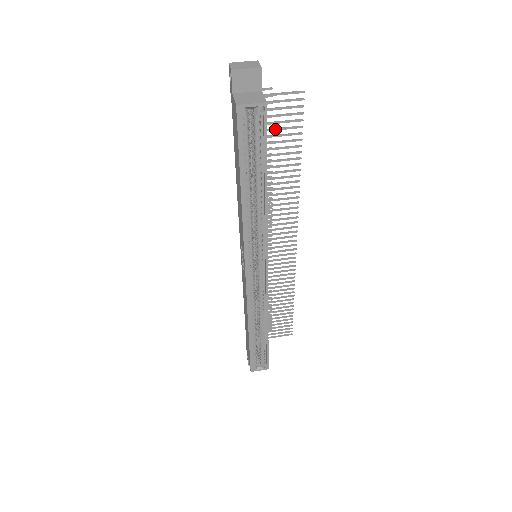
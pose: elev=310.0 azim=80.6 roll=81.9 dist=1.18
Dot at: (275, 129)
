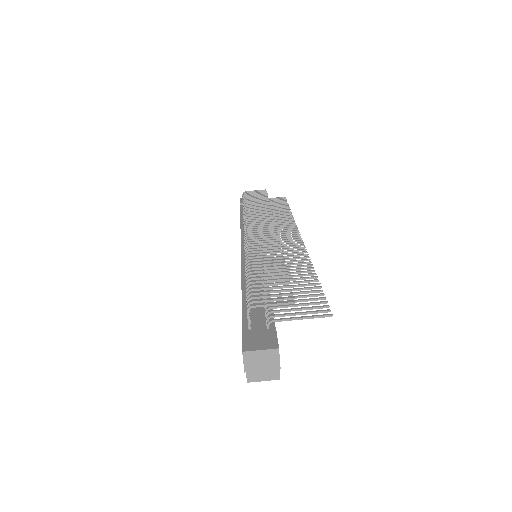
Dot at: occluded
